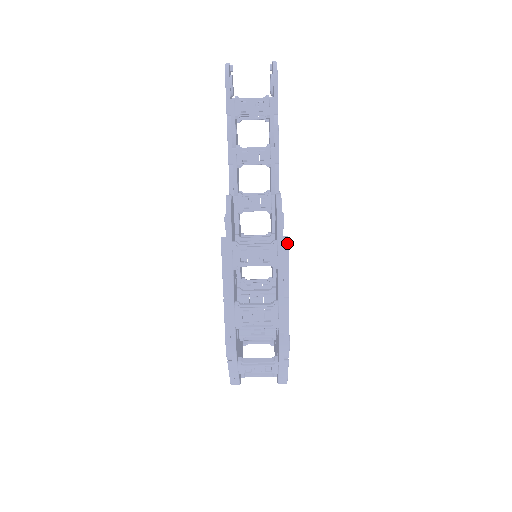
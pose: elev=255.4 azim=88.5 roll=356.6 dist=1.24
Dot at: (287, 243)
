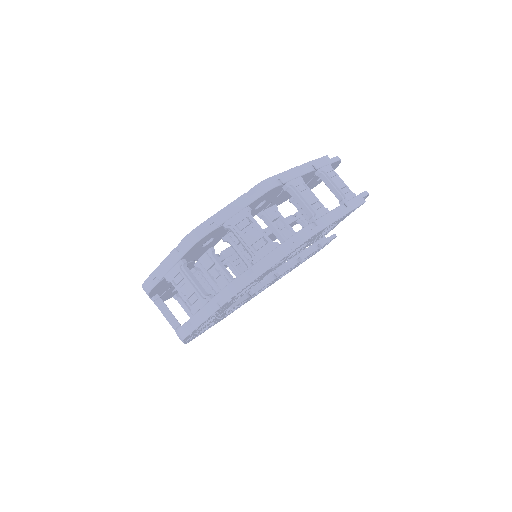
Dot at: (363, 202)
